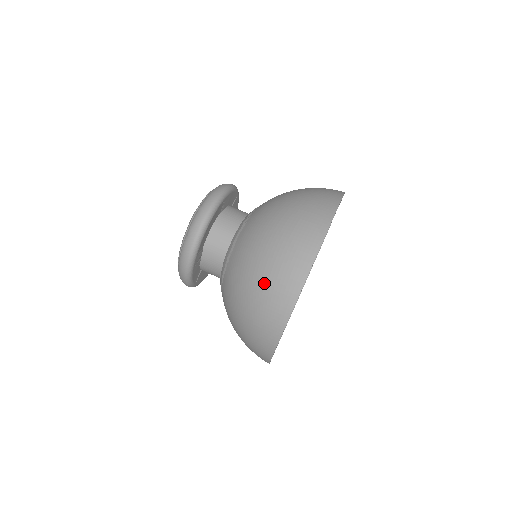
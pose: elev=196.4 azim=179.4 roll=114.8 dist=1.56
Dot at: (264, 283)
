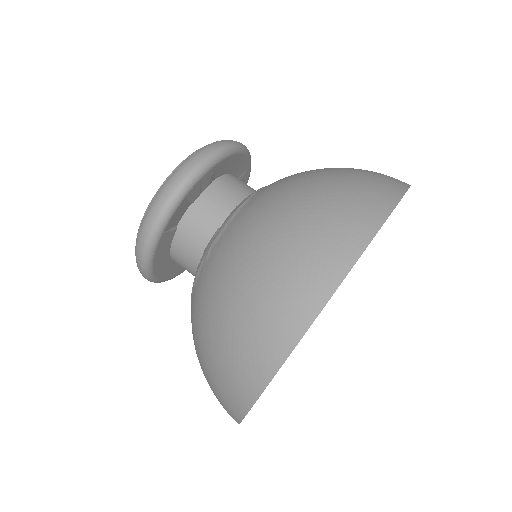
Dot at: (345, 179)
